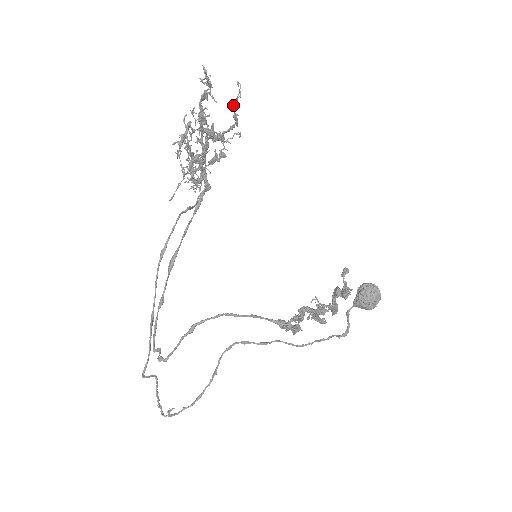
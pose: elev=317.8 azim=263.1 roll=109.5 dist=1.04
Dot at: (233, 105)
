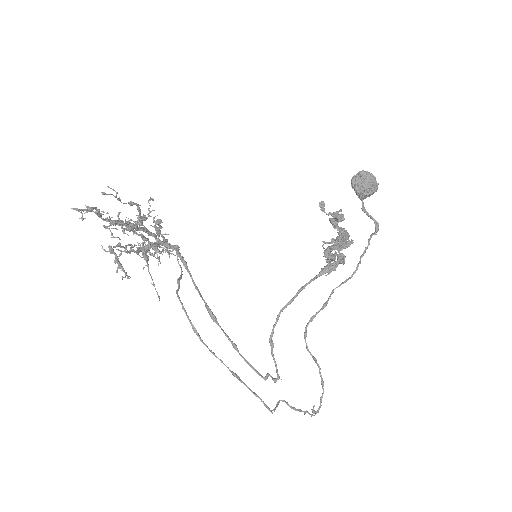
Dot at: occluded
